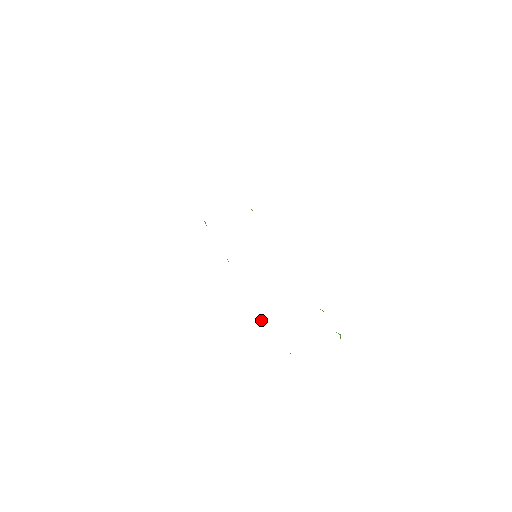
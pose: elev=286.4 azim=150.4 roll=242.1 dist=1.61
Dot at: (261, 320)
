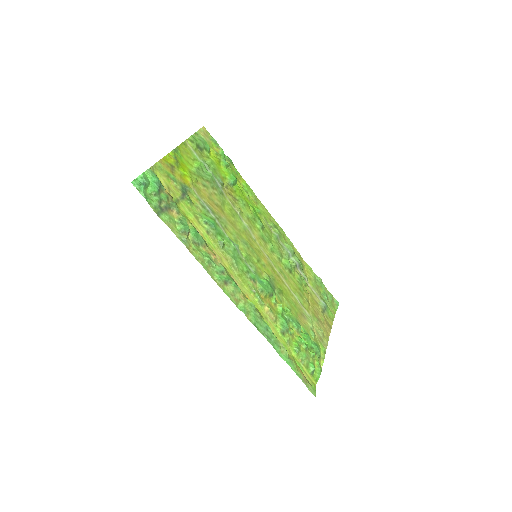
Dot at: (301, 268)
